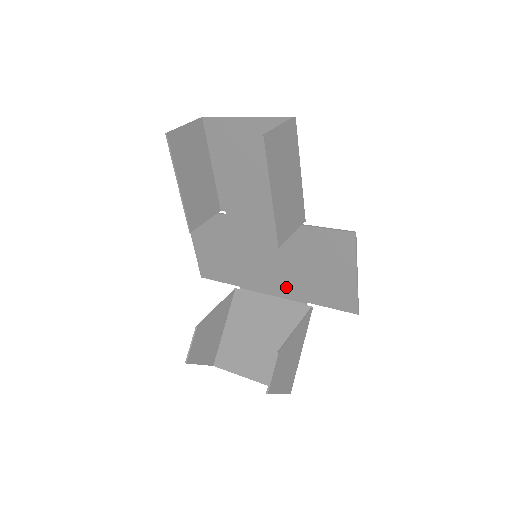
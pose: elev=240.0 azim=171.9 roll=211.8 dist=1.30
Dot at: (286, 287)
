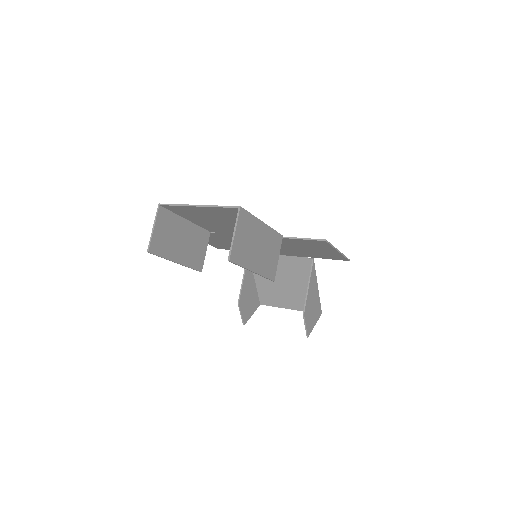
Dot at: (287, 253)
